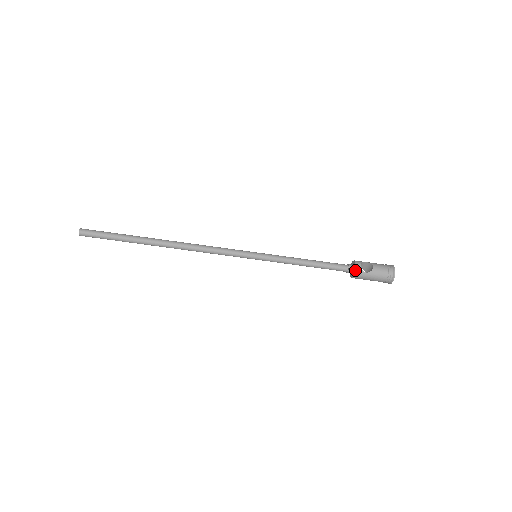
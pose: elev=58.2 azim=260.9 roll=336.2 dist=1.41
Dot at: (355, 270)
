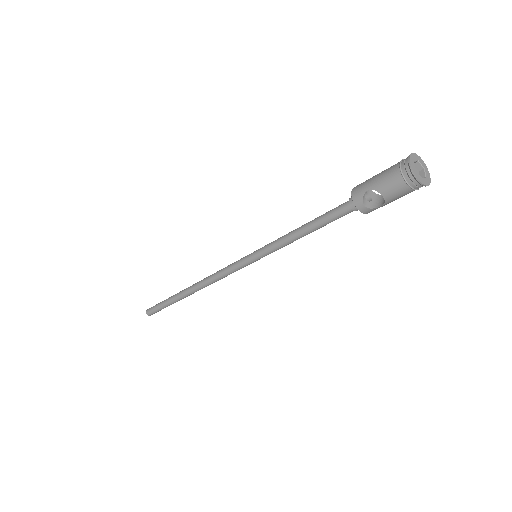
Dot at: occluded
